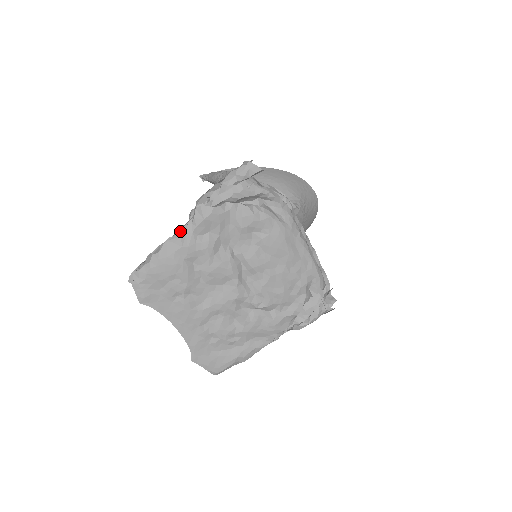
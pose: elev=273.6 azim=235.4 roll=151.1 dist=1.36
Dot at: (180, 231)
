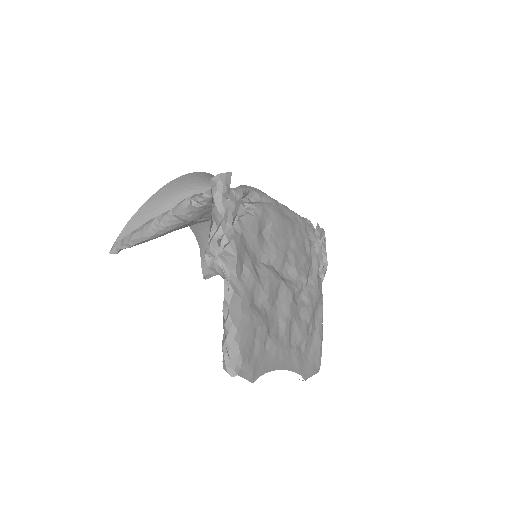
Dot at: (229, 288)
